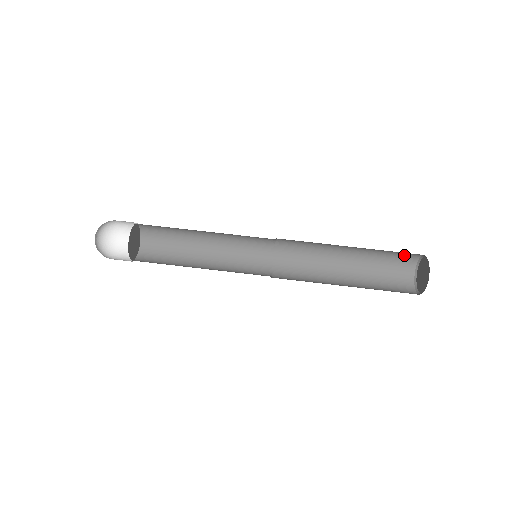
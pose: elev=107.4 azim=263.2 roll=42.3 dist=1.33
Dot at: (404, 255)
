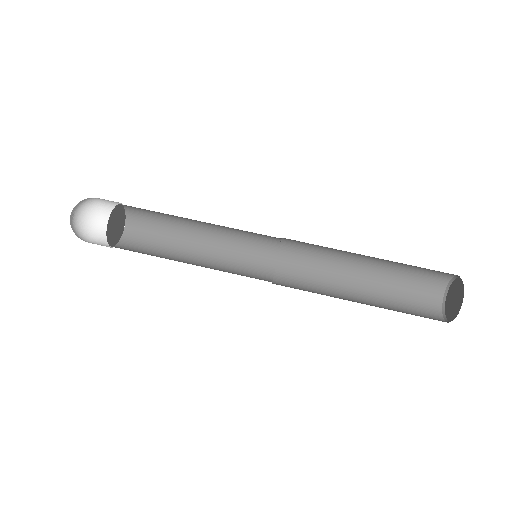
Dot at: (432, 275)
